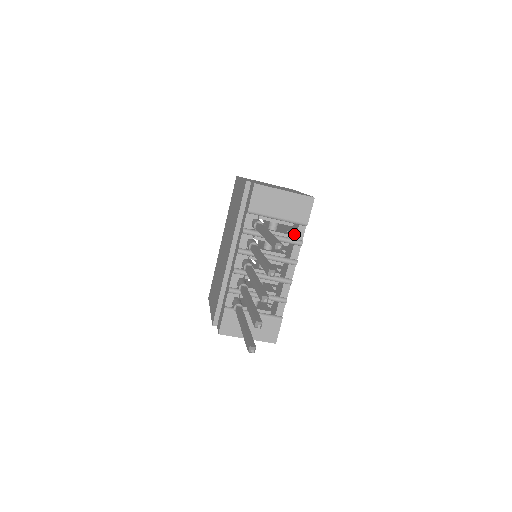
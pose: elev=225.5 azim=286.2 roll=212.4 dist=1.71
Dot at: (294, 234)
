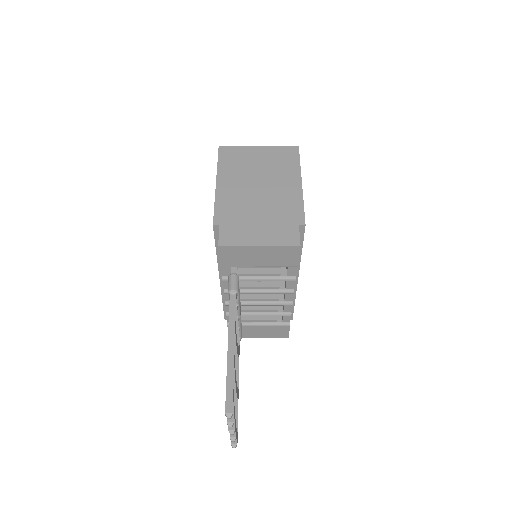
Dot at: occluded
